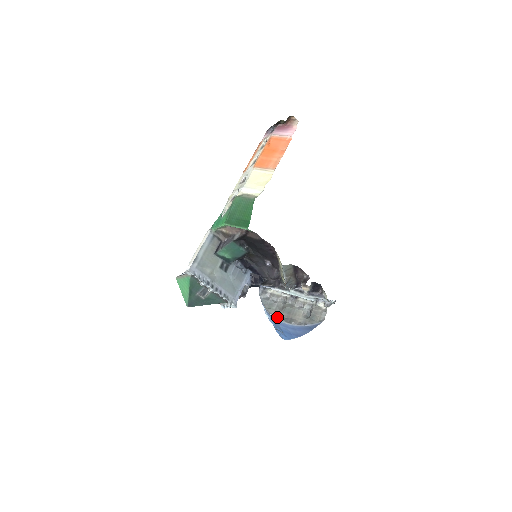
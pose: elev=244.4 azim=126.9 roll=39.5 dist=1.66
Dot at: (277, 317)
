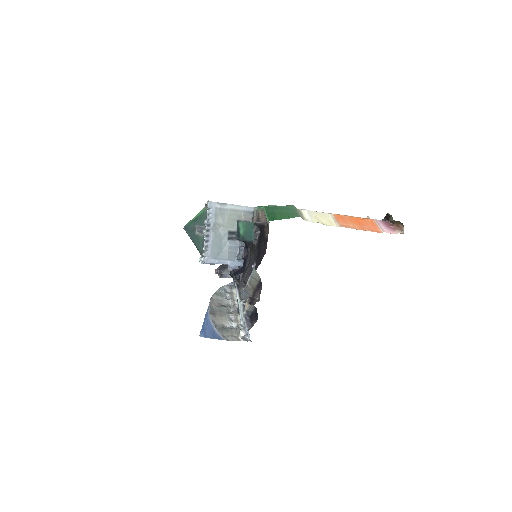
Dot at: (211, 302)
